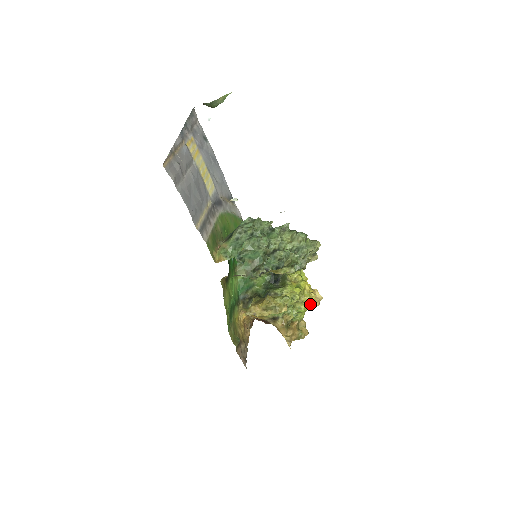
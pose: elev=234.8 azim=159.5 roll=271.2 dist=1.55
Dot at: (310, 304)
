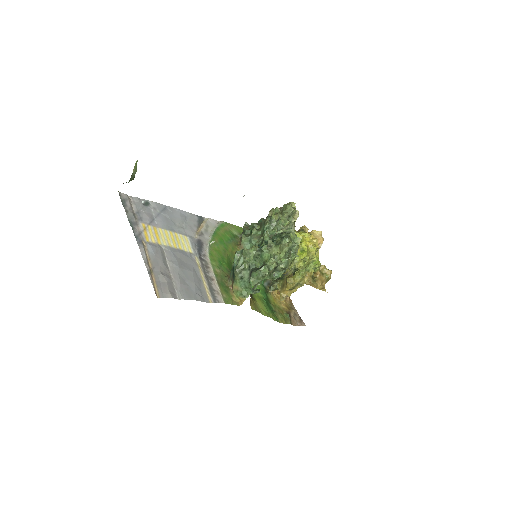
Dot at: (318, 250)
